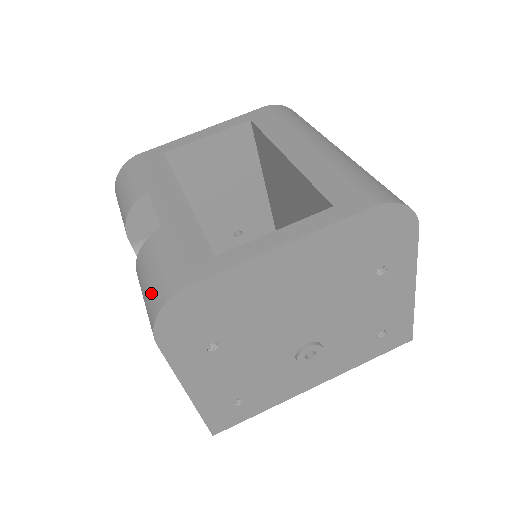
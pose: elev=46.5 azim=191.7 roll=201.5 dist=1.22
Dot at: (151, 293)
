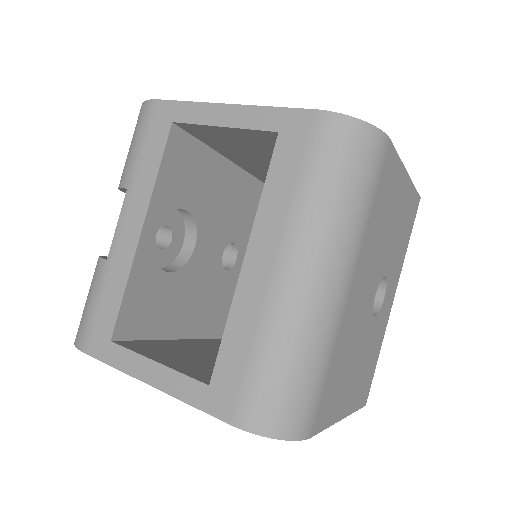
Dot at: occluded
